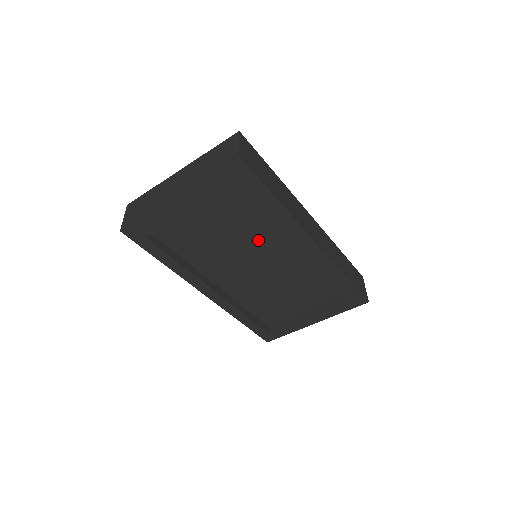
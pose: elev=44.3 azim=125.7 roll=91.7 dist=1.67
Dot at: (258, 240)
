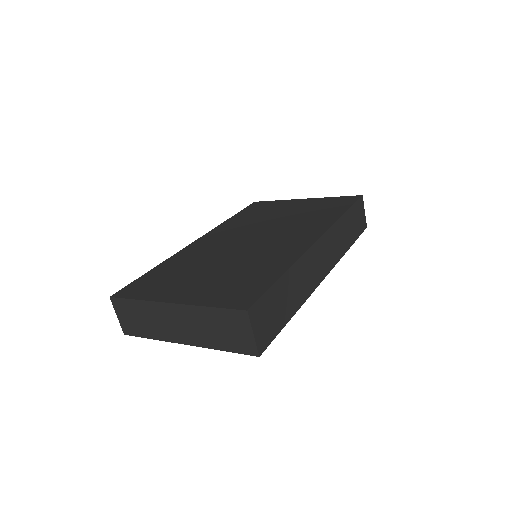
Dot at: occluded
